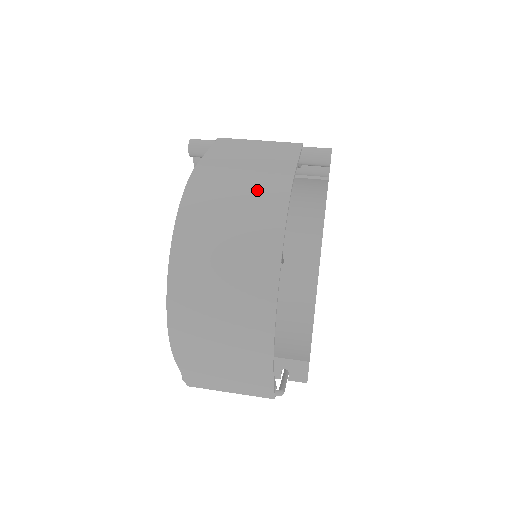
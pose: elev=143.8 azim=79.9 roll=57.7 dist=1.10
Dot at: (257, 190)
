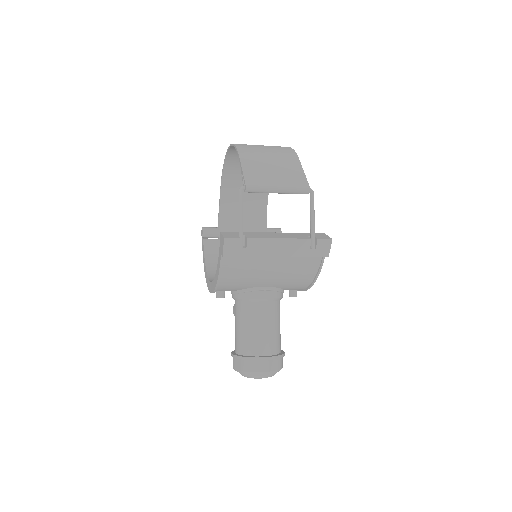
Dot at: occluded
